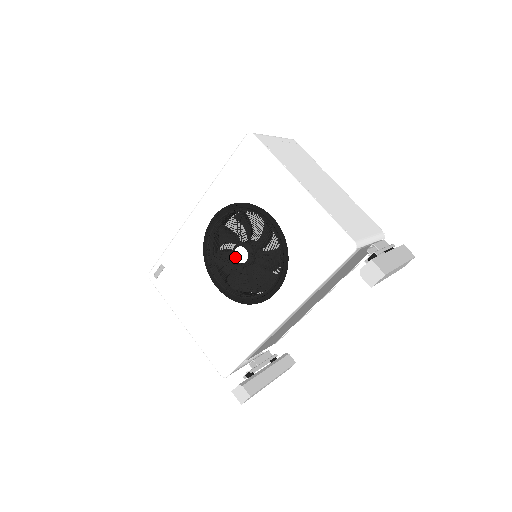
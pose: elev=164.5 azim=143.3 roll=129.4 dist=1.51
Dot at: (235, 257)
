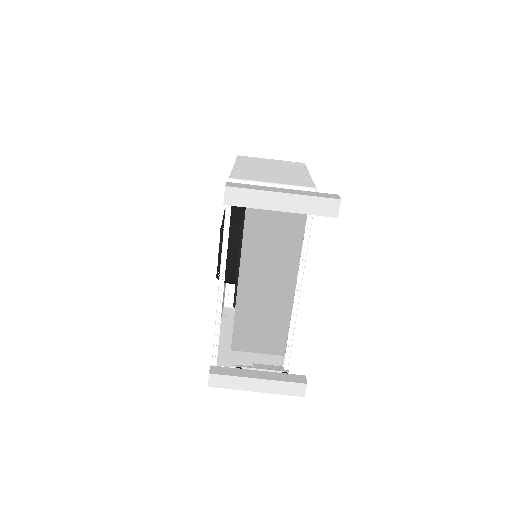
Dot at: occluded
